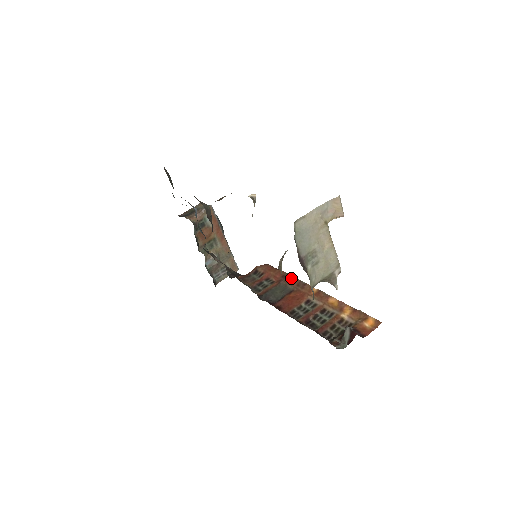
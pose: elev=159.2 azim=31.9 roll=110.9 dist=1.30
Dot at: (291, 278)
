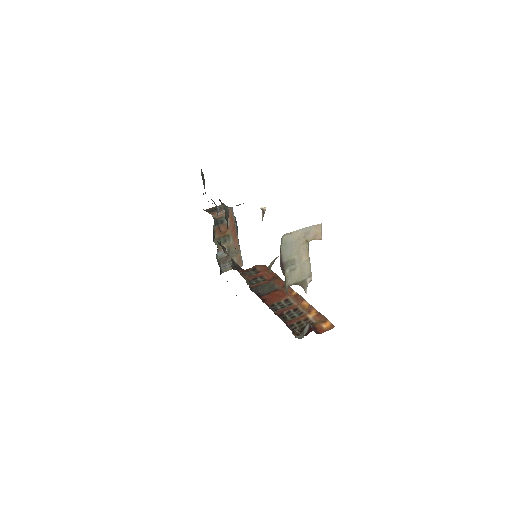
Dot at: (280, 280)
